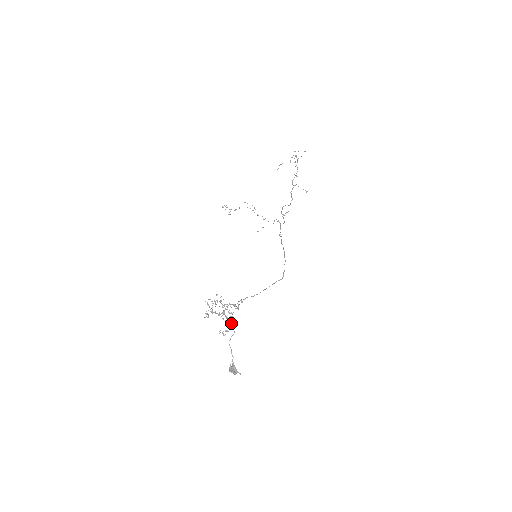
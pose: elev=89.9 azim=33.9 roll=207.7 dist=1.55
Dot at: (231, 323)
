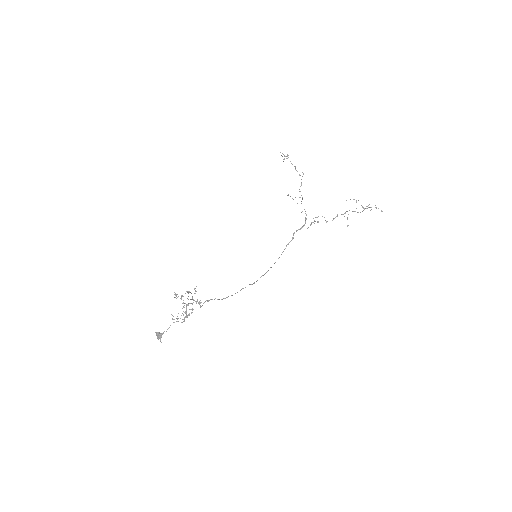
Dot at: occluded
